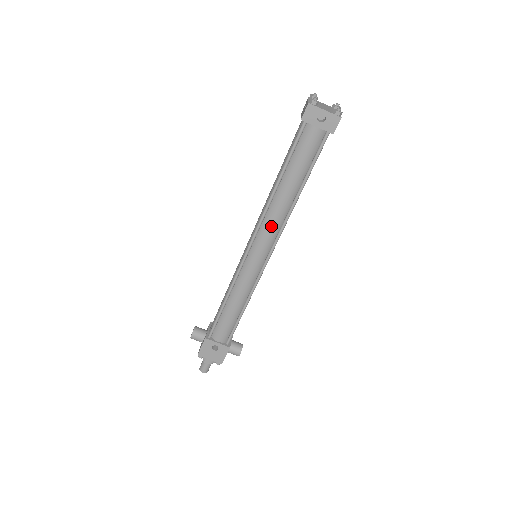
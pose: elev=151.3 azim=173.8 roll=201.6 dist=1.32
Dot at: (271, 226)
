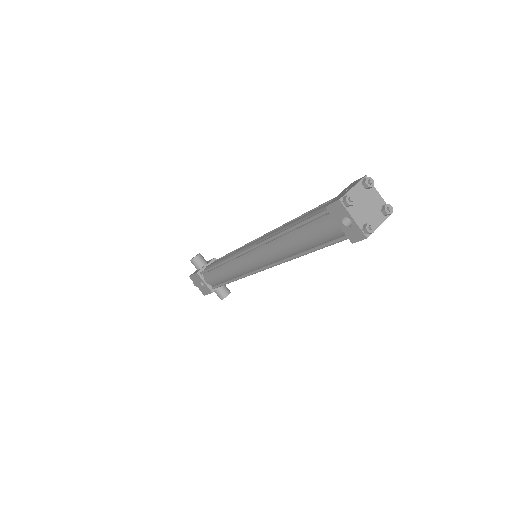
Dot at: (268, 255)
